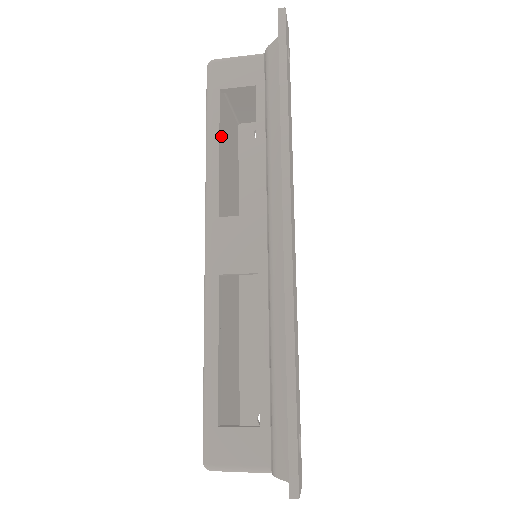
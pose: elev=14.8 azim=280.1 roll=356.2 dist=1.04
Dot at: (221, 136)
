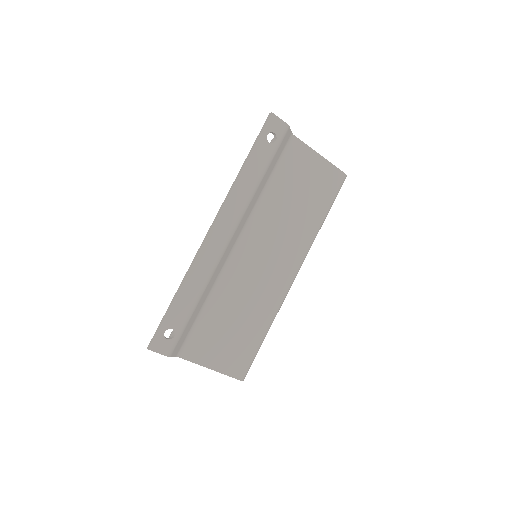
Dot at: occluded
